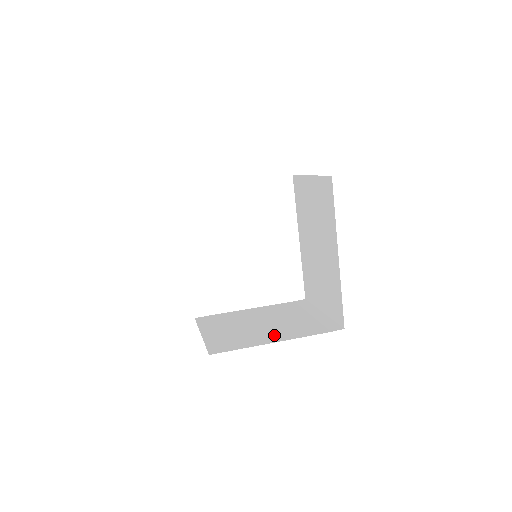
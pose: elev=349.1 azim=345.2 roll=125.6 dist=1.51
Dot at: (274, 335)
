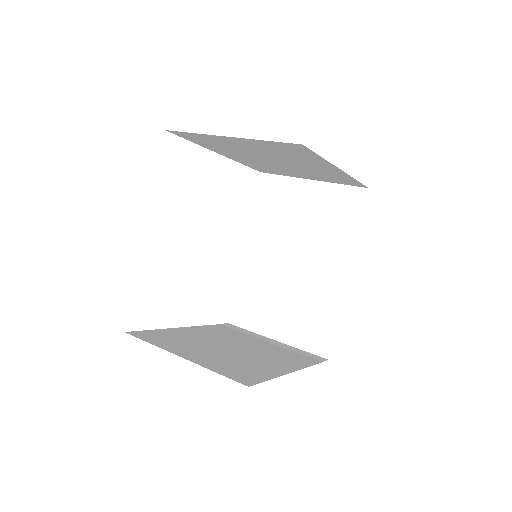
Dot at: (276, 363)
